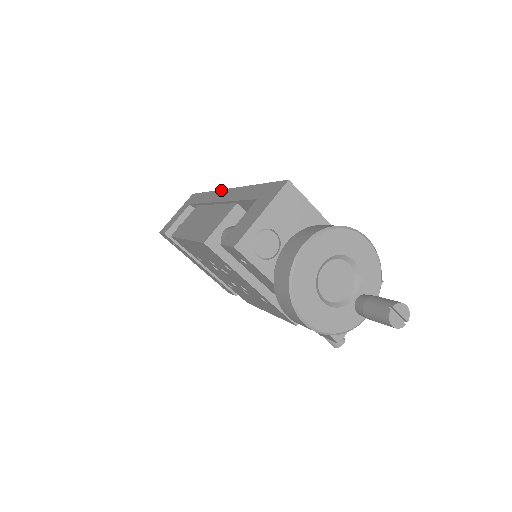
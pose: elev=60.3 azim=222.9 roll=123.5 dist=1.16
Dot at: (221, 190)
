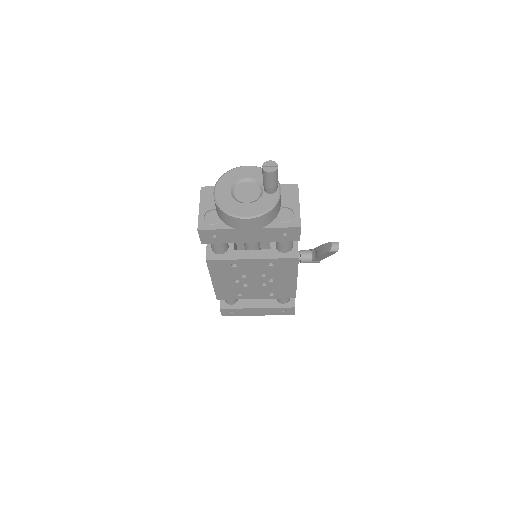
Dot at: occluded
